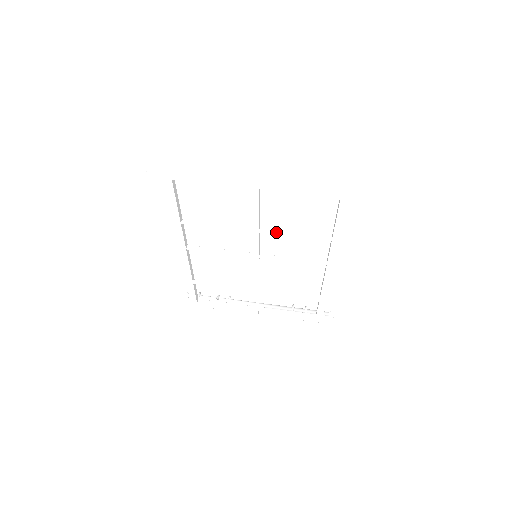
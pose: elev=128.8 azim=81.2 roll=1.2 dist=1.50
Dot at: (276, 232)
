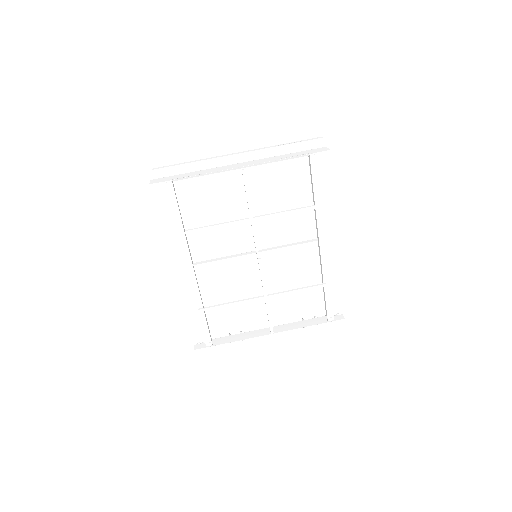
Dot at: (268, 214)
